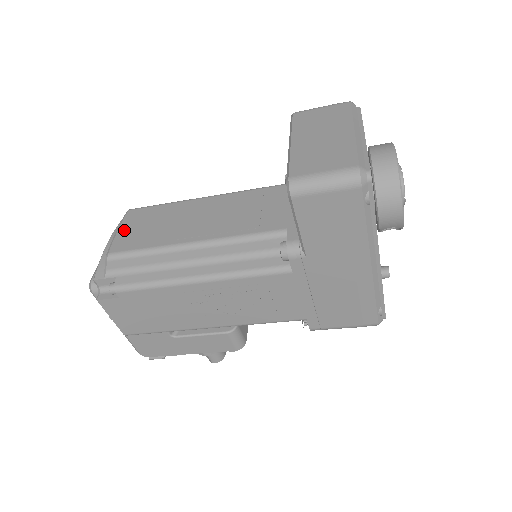
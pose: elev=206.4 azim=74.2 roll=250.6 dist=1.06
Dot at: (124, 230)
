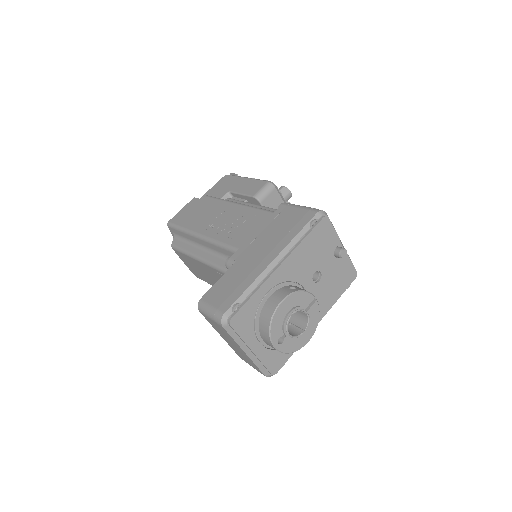
Dot at: (186, 264)
